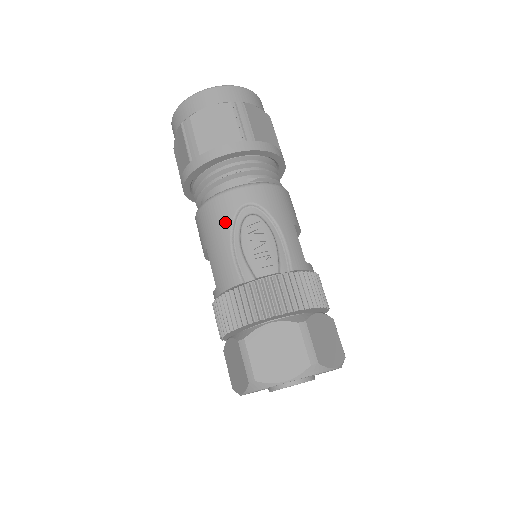
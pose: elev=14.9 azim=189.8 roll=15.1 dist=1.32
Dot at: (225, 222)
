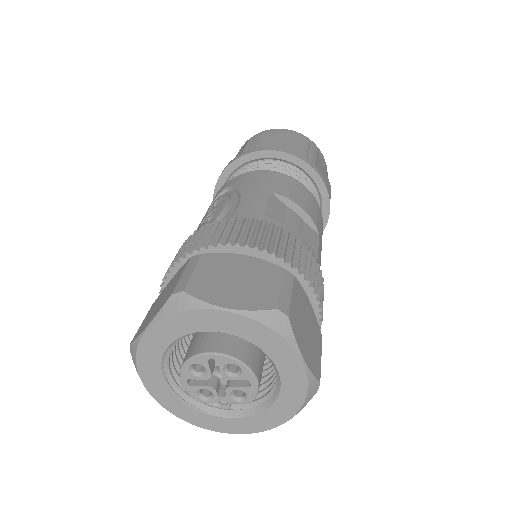
Dot at: occluded
